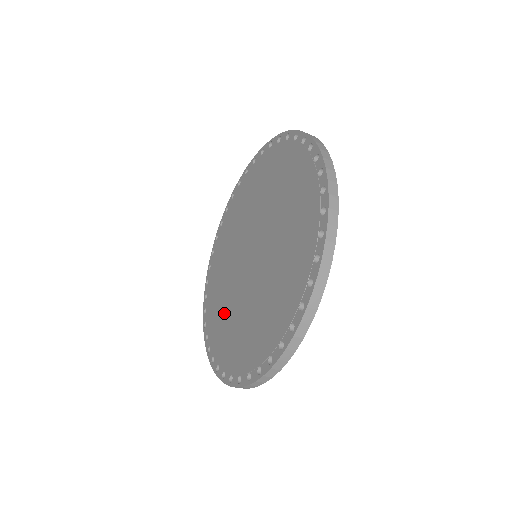
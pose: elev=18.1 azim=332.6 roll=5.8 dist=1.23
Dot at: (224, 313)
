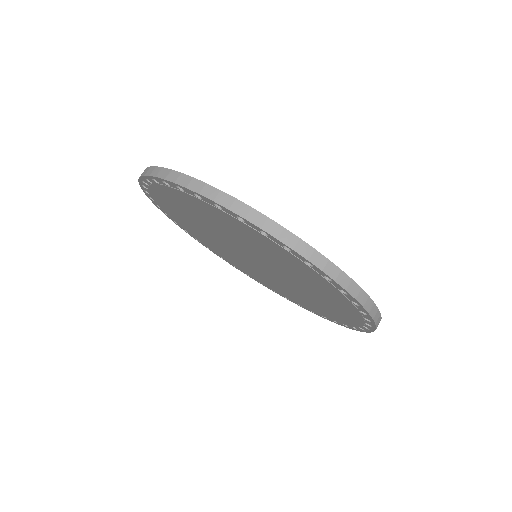
Dot at: (248, 270)
